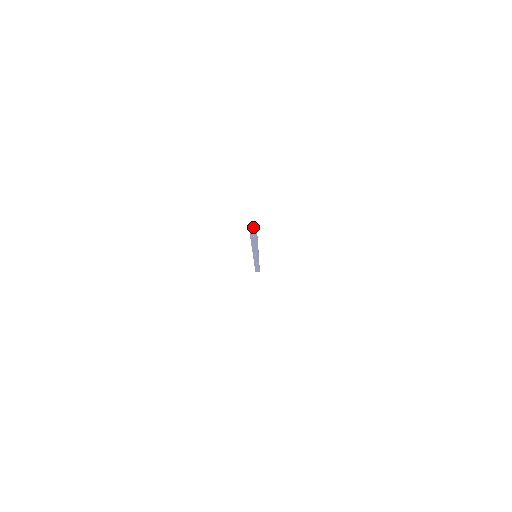
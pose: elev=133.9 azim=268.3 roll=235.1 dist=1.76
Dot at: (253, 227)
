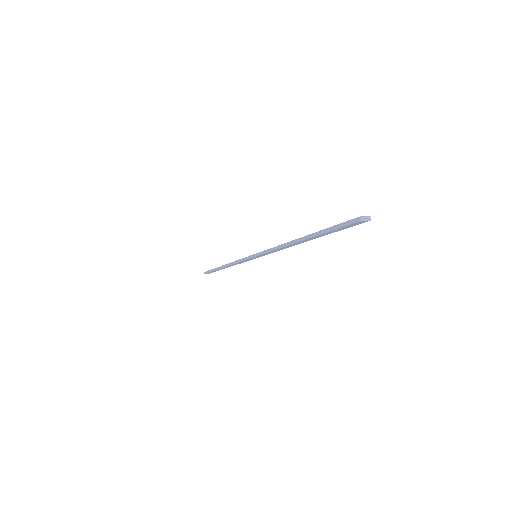
Dot at: (365, 216)
